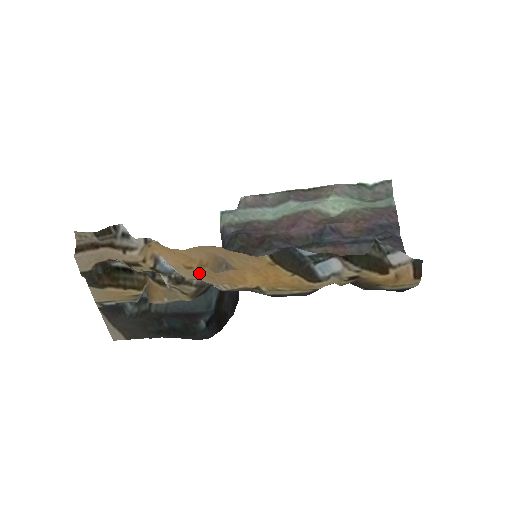
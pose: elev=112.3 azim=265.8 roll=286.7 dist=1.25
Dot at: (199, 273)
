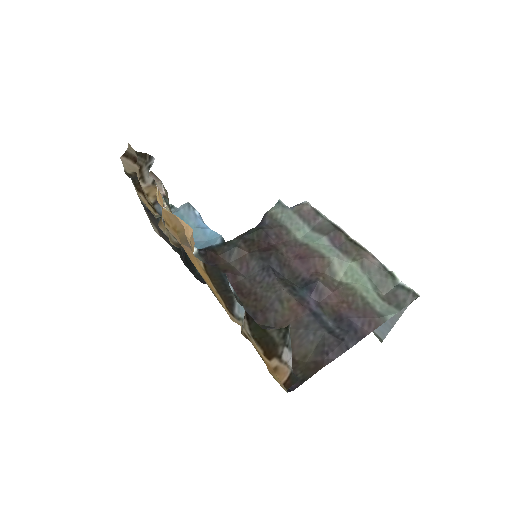
Dot at: (174, 233)
